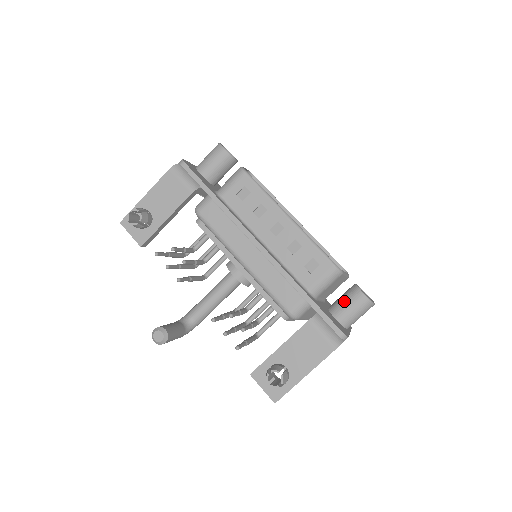
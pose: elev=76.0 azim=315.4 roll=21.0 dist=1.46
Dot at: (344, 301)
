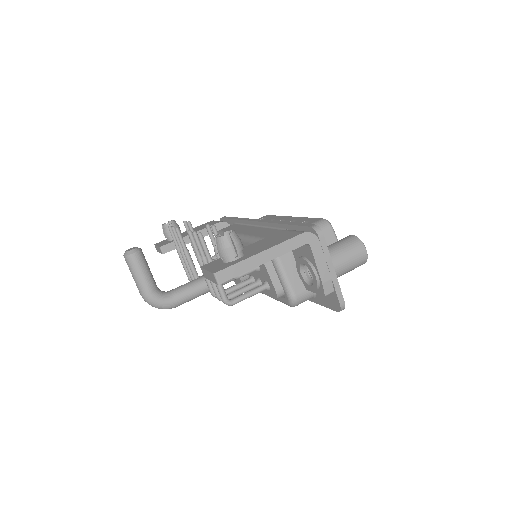
Dot at: occluded
